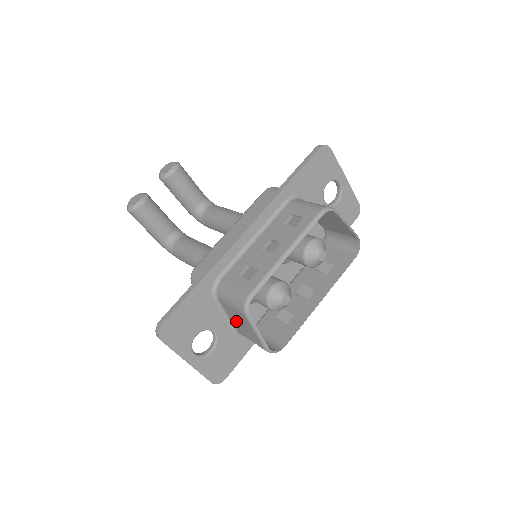
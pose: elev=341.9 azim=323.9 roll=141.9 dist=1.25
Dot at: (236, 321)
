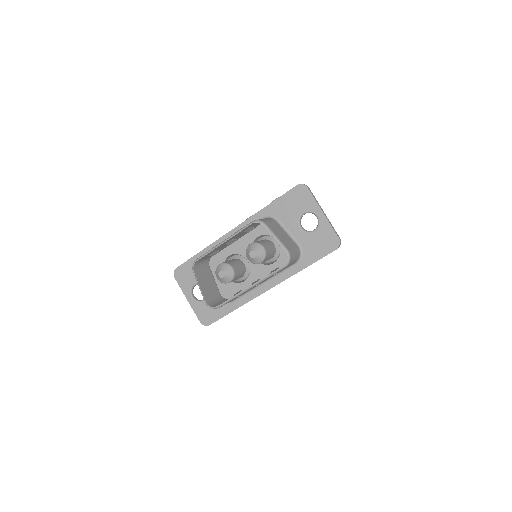
Dot at: (209, 283)
